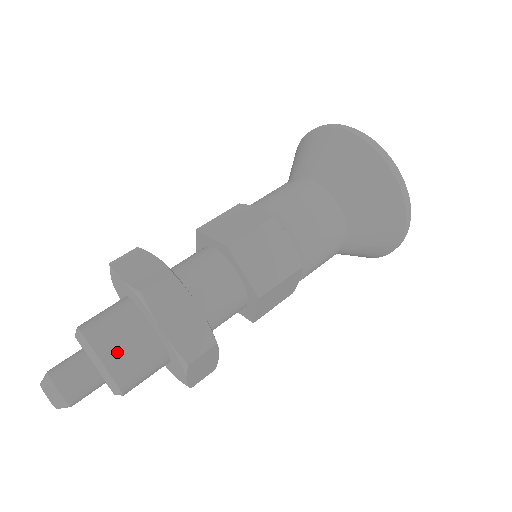
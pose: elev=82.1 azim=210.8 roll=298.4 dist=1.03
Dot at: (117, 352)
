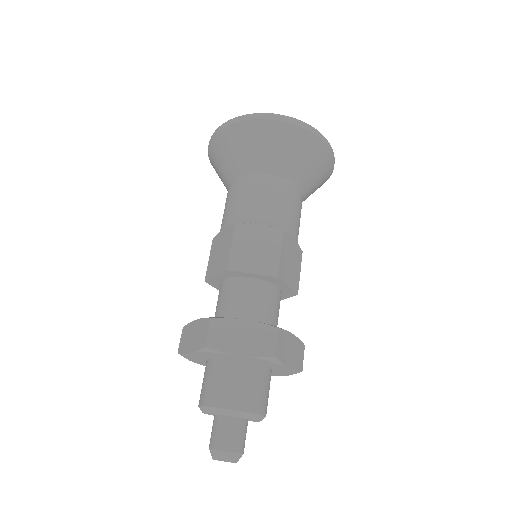
Dot at: (231, 395)
